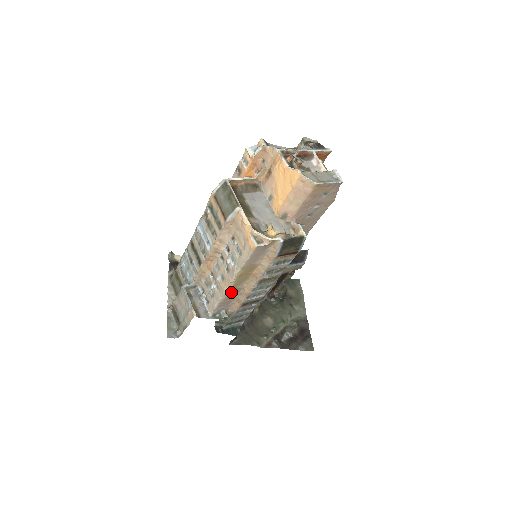
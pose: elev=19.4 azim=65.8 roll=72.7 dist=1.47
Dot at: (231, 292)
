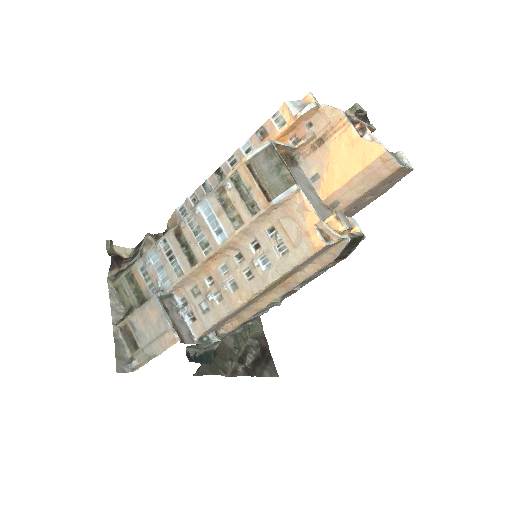
Dot at: (242, 307)
